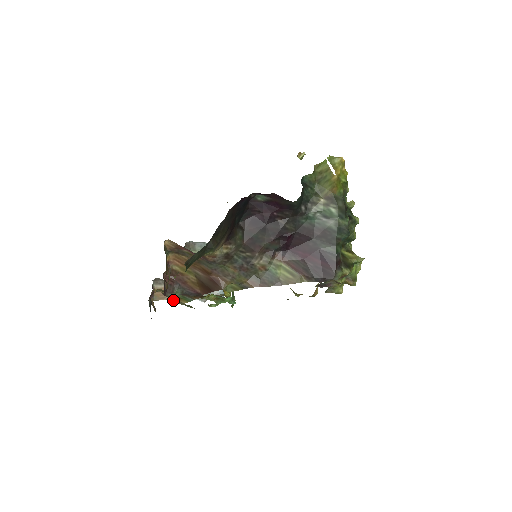
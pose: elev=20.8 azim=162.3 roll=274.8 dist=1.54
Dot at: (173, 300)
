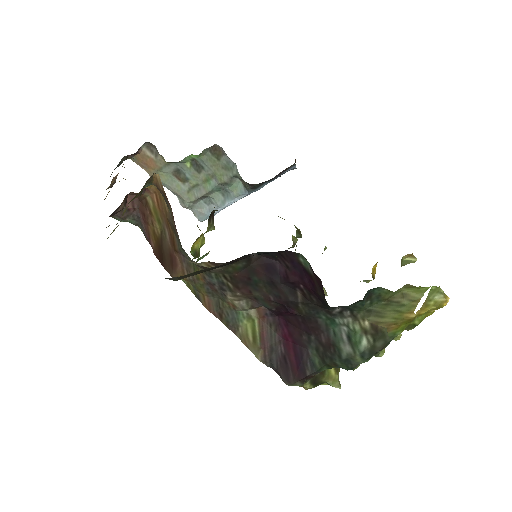
Dot at: occluded
